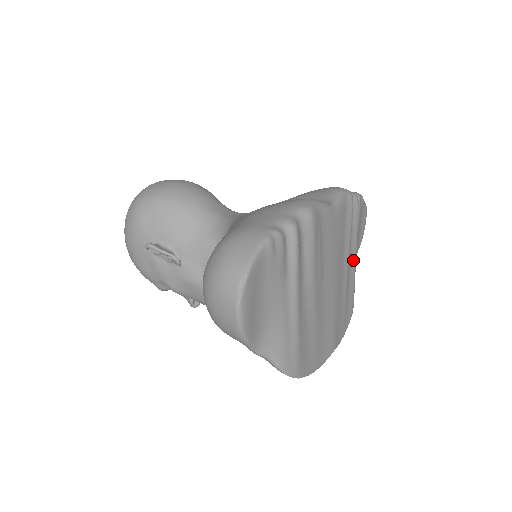
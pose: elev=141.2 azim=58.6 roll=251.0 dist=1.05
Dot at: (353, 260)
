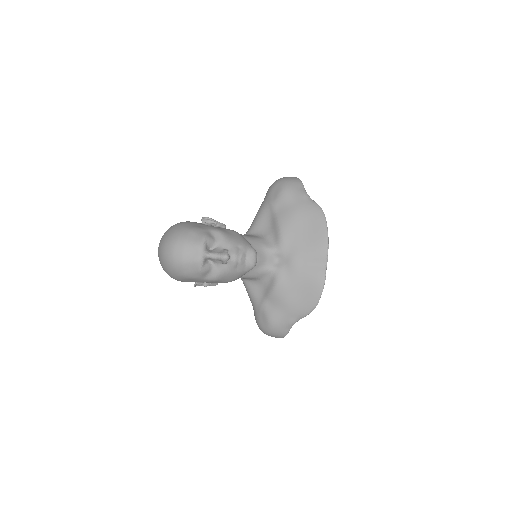
Dot at: occluded
